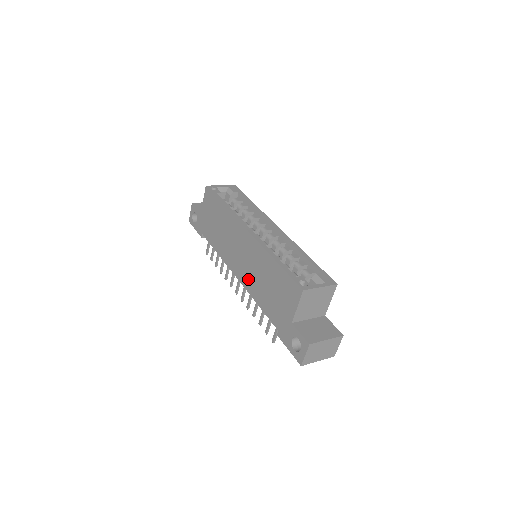
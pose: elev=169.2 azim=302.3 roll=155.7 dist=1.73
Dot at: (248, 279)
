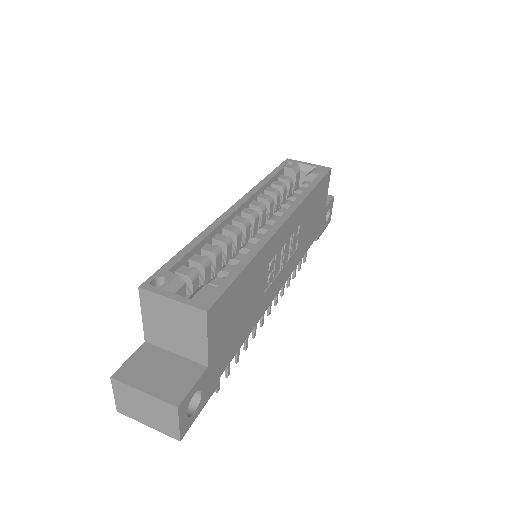
Dot at: occluded
